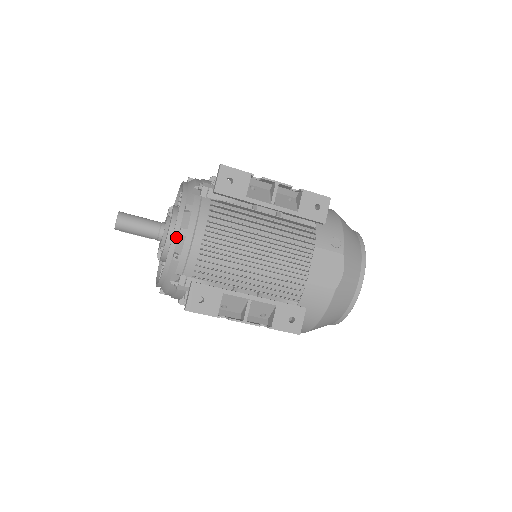
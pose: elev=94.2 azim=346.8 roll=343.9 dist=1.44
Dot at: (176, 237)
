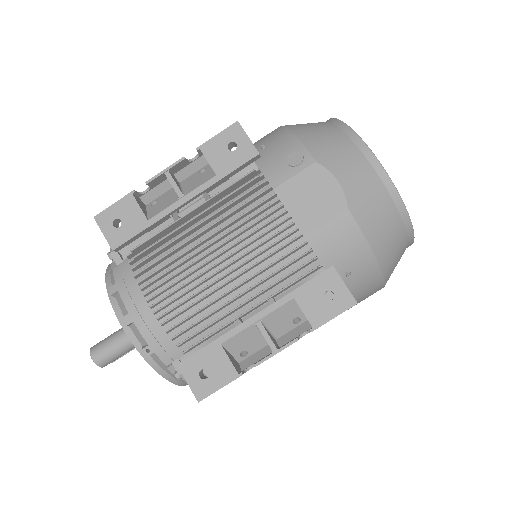
Dot at: (129, 331)
